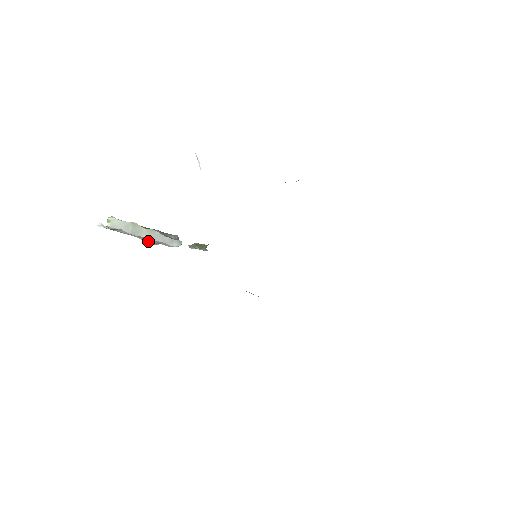
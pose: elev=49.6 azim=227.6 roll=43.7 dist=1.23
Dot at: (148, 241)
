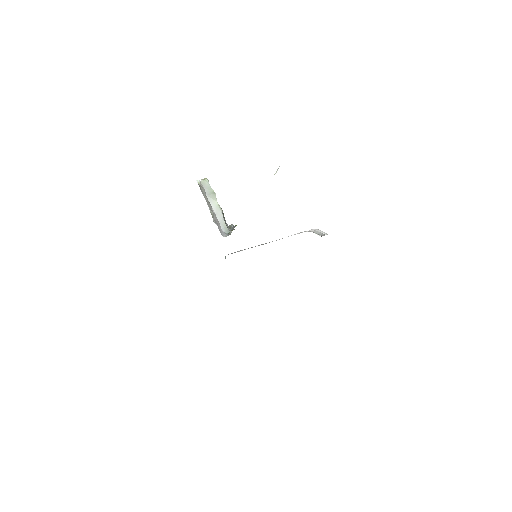
Dot at: (212, 216)
